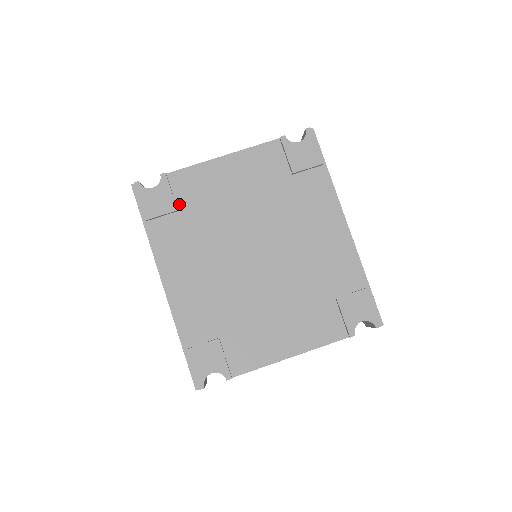
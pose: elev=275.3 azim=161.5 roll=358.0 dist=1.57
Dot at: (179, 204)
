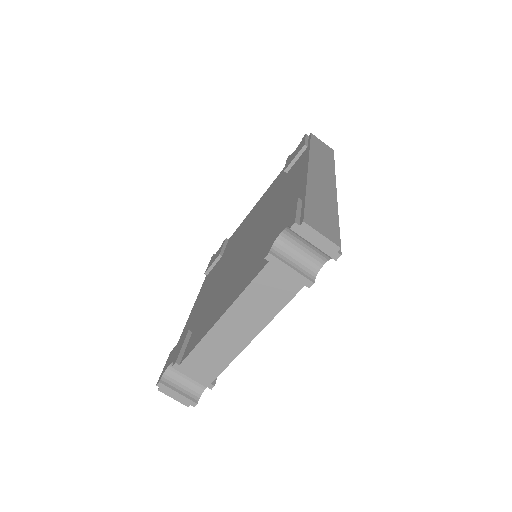
Dot at: (225, 251)
